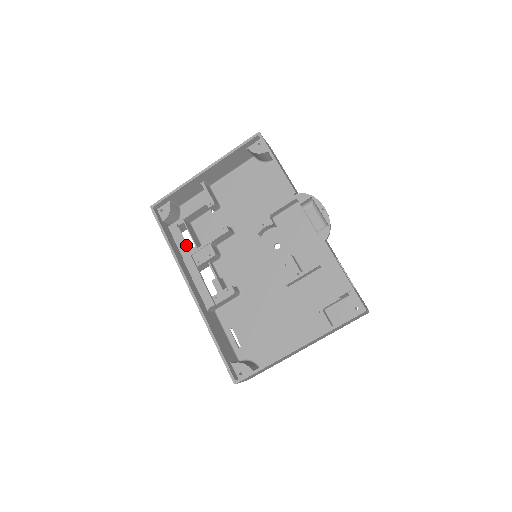
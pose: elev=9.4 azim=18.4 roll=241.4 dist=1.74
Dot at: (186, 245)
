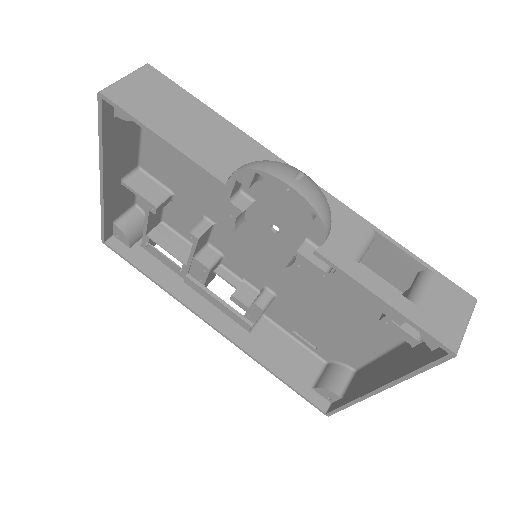
Dot at: (173, 264)
